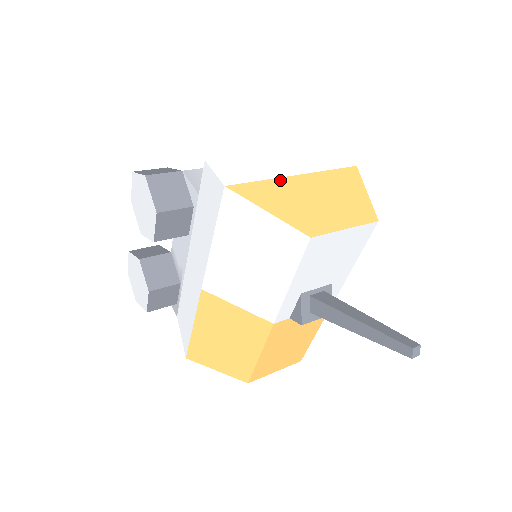
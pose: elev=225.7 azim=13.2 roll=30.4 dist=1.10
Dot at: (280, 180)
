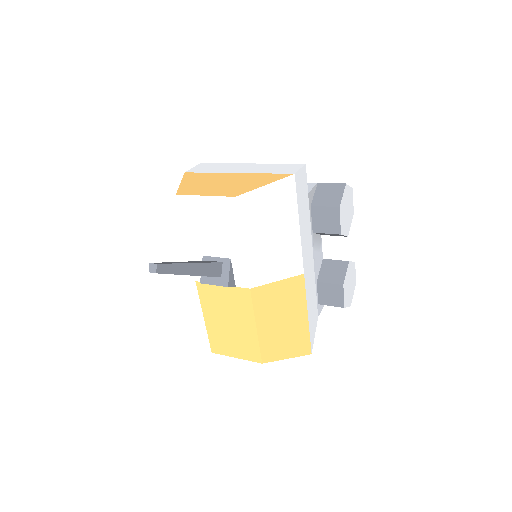
Dot at: (220, 174)
